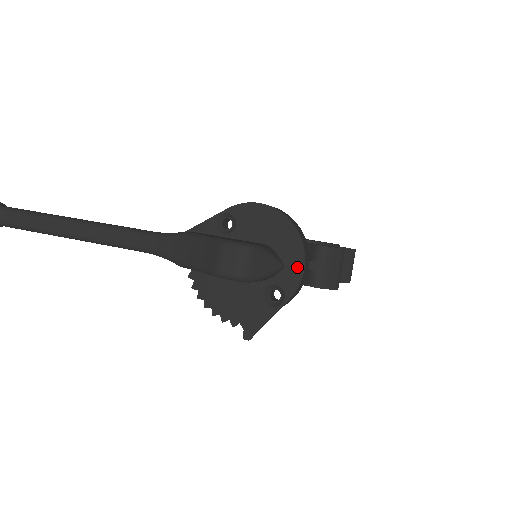
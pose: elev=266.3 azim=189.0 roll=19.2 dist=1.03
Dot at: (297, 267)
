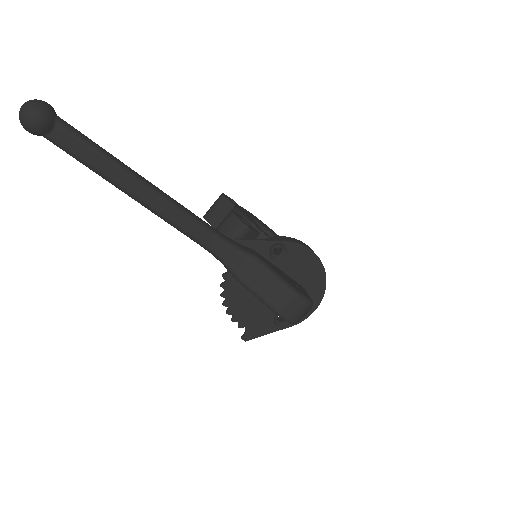
Dot at: occluded
